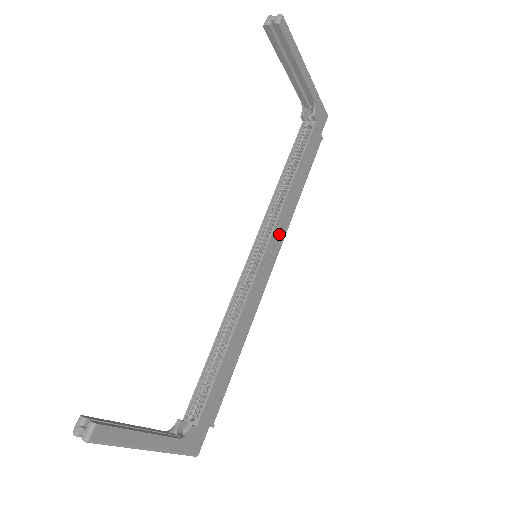
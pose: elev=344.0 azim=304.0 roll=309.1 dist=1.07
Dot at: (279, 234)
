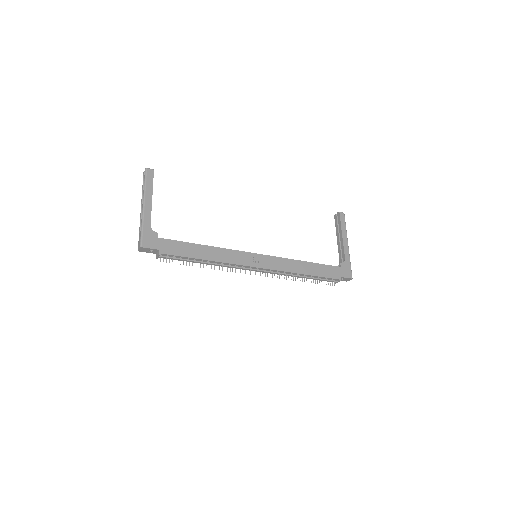
Dot at: (276, 264)
